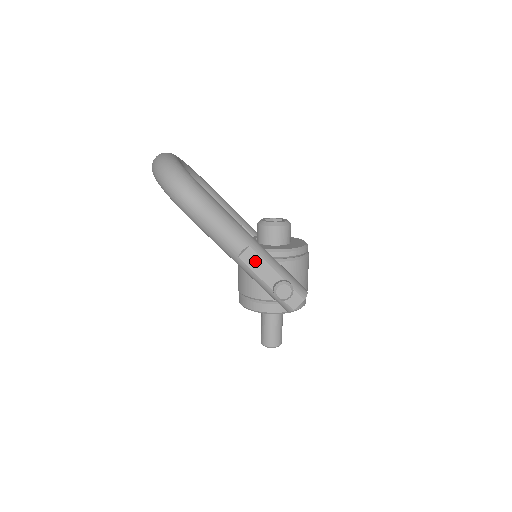
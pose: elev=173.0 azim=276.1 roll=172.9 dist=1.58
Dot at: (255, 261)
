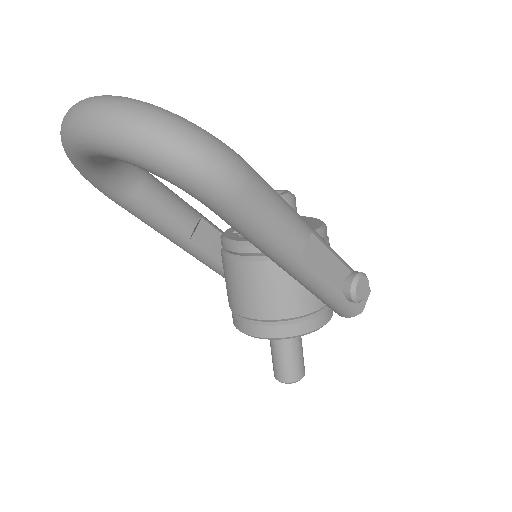
Dot at: (320, 255)
